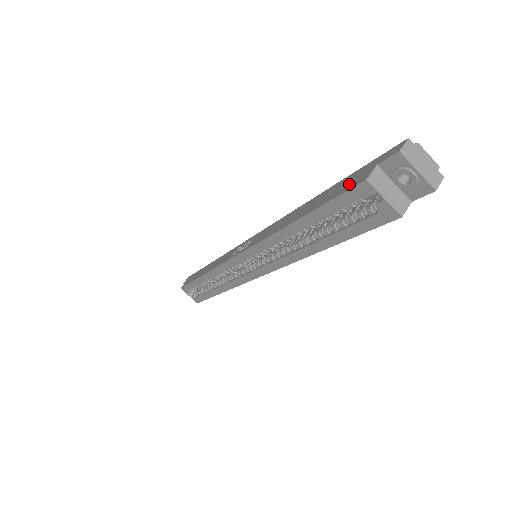
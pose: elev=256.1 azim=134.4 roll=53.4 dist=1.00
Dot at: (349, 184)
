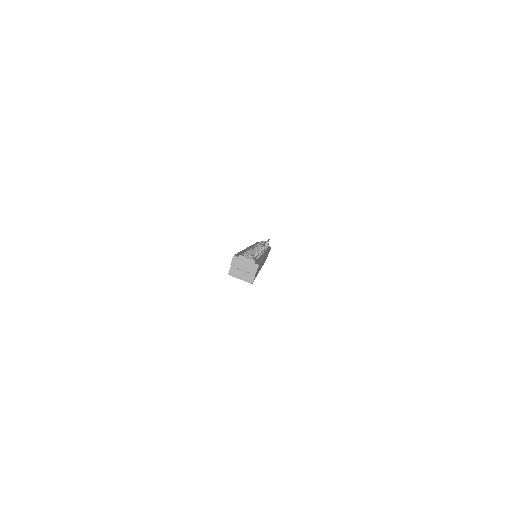
Dot at: occluded
